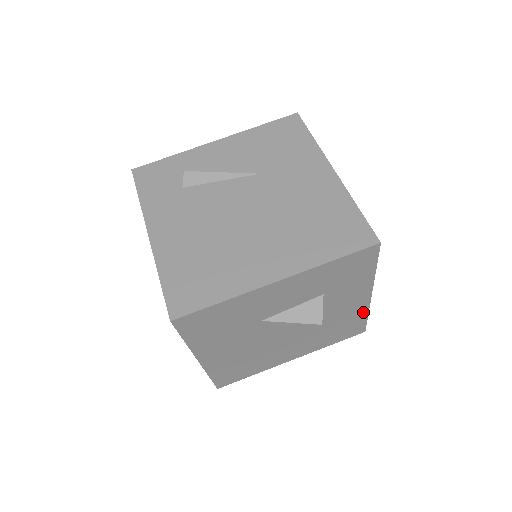
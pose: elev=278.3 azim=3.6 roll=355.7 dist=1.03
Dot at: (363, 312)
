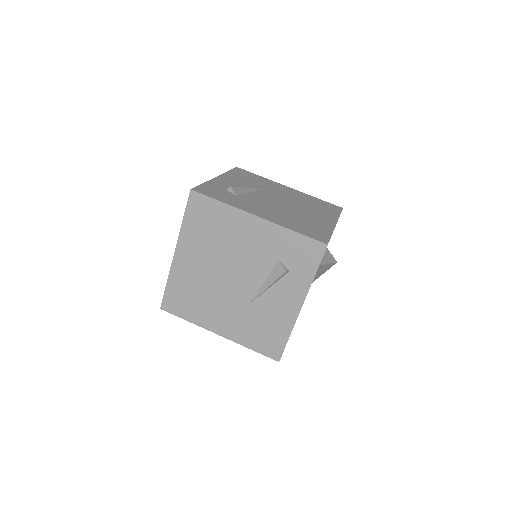
Dot at: occluded
